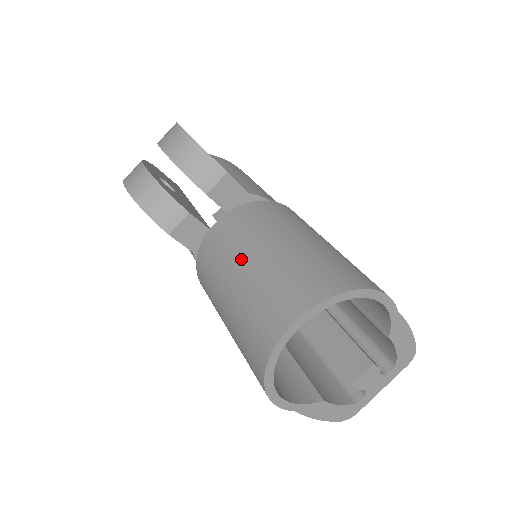
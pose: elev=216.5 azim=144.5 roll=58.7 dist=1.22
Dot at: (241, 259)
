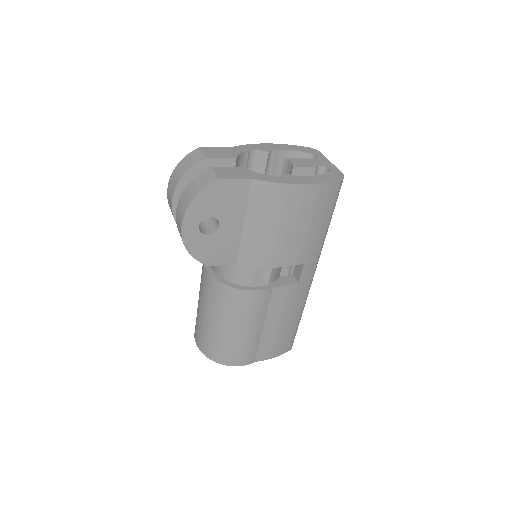
Dot at: (200, 300)
